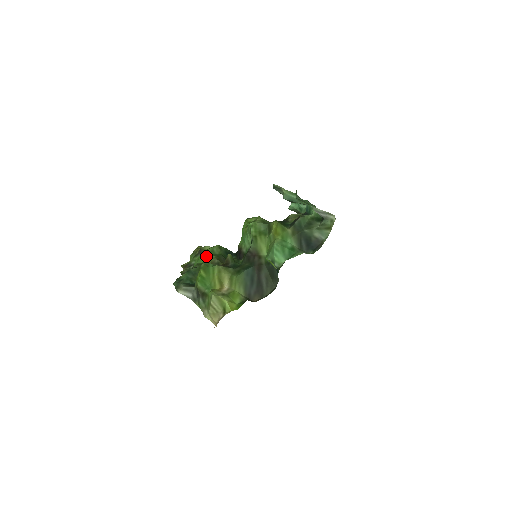
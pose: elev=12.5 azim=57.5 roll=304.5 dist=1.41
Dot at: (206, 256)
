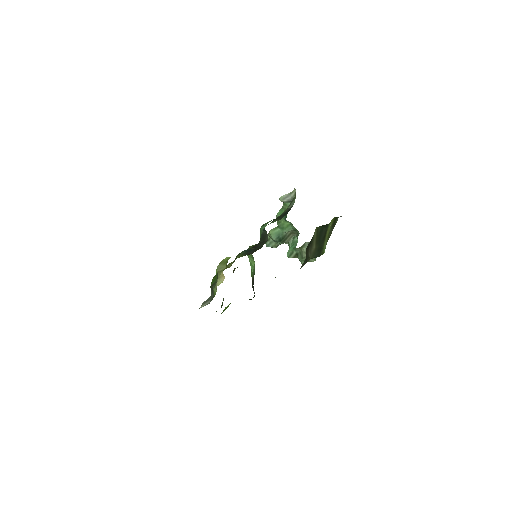
Dot at: (228, 306)
